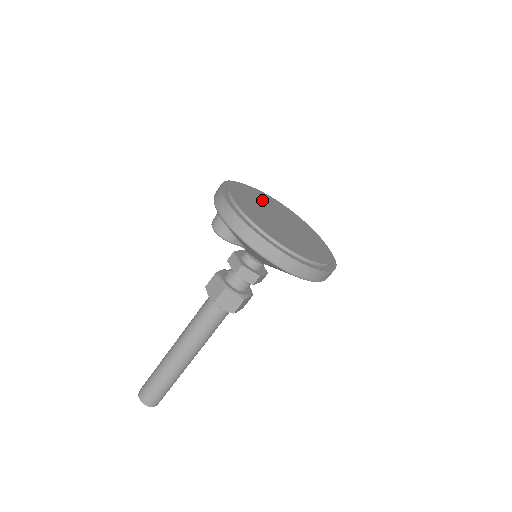
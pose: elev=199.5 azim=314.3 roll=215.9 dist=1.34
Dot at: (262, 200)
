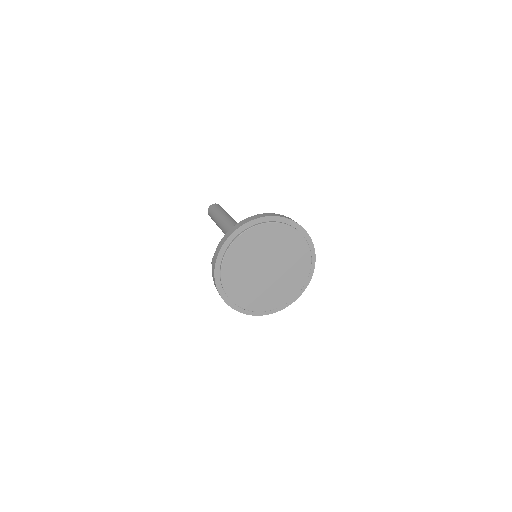
Dot at: (265, 243)
